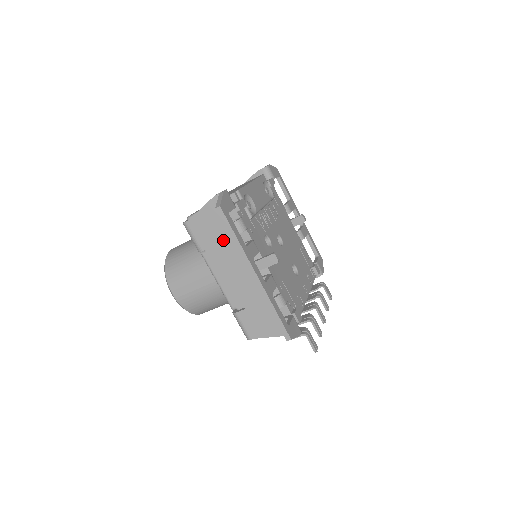
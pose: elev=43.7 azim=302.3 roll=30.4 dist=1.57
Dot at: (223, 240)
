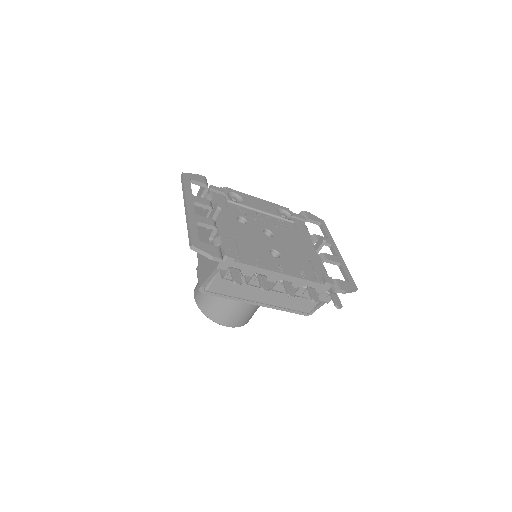
Dot at: (200, 213)
